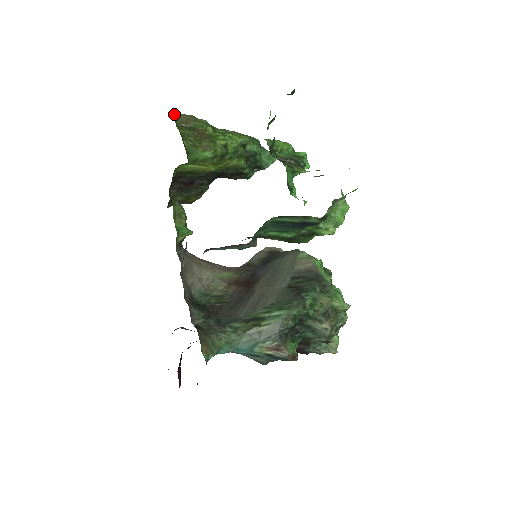
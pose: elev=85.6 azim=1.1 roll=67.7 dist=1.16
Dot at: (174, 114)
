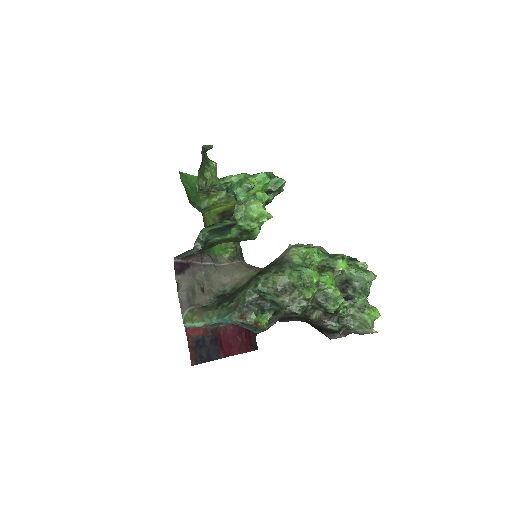
Dot at: occluded
